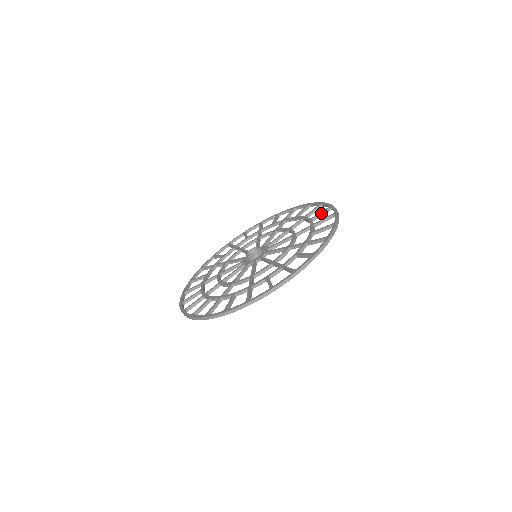
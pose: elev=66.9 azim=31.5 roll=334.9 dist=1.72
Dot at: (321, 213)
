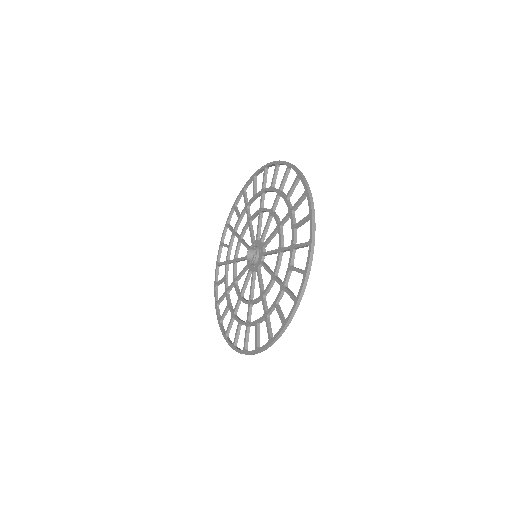
Dot at: (293, 187)
